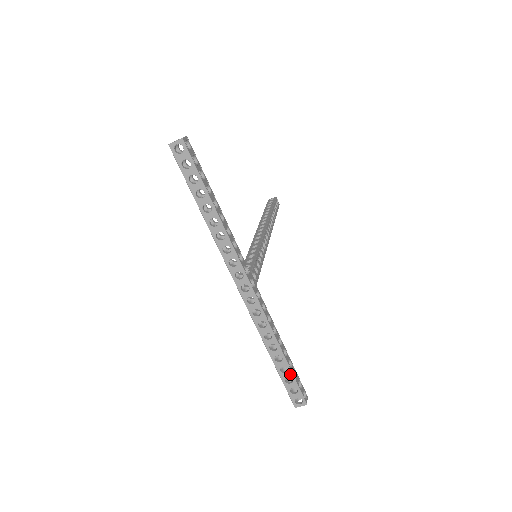
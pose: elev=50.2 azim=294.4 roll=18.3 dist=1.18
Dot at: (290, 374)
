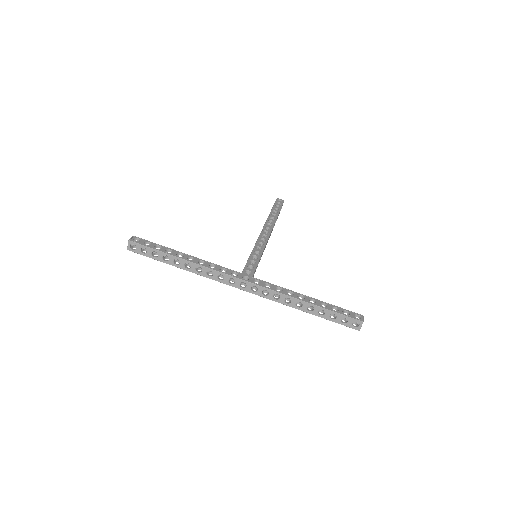
Dot at: (328, 312)
